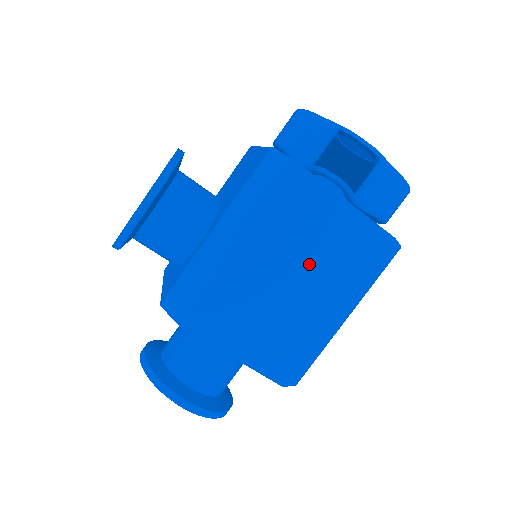
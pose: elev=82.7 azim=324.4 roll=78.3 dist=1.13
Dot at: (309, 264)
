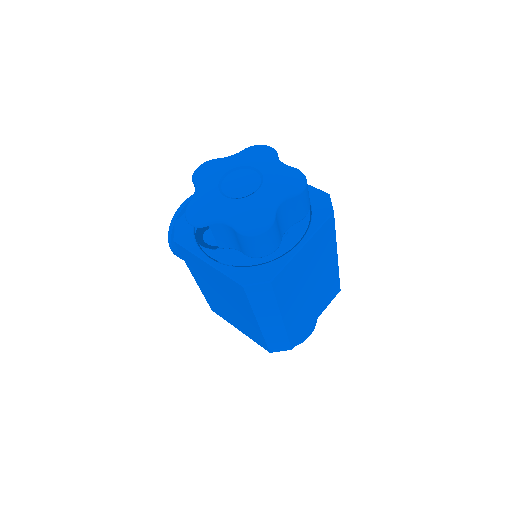
Dot at: (223, 293)
